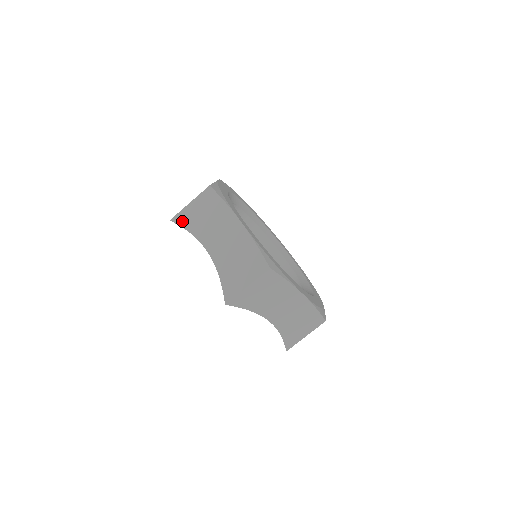
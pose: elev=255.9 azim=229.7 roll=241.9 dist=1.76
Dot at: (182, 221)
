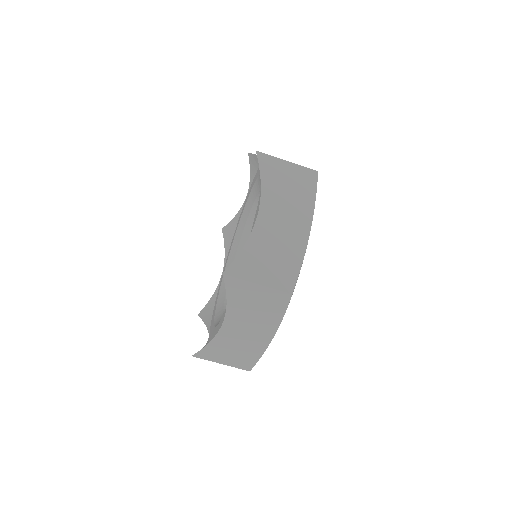
Dot at: (265, 165)
